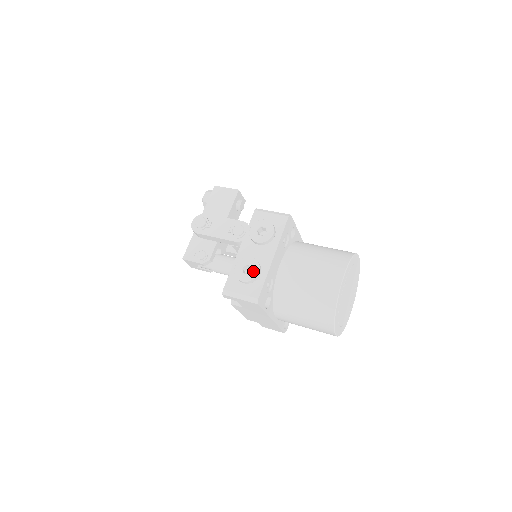
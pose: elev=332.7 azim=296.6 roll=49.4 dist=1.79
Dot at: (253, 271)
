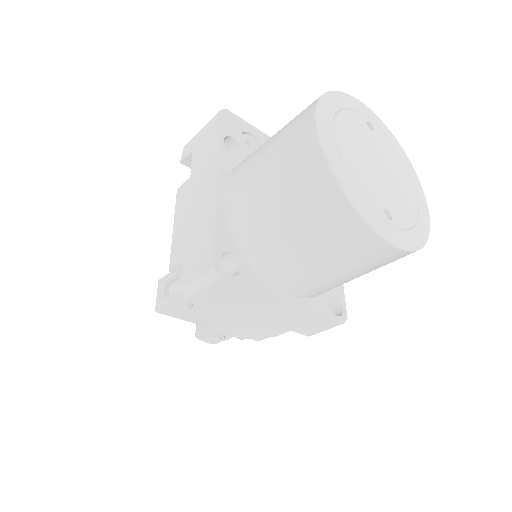
Dot at: occluded
